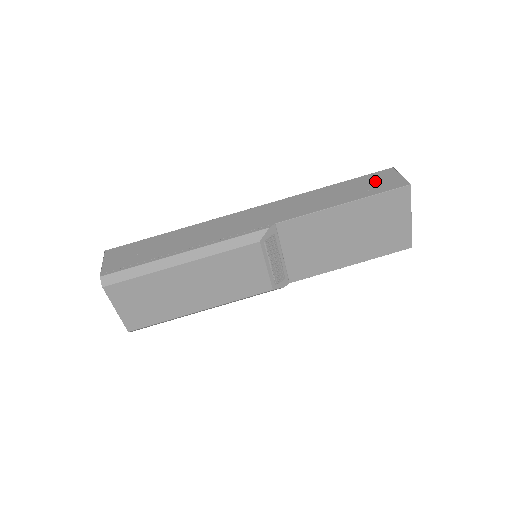
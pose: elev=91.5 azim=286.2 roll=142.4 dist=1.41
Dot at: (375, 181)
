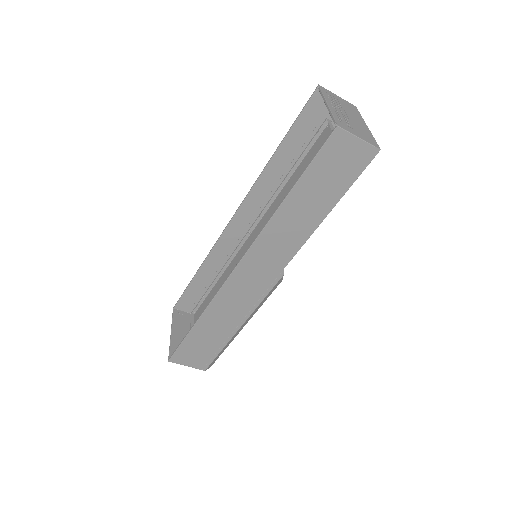
Dot at: (335, 165)
